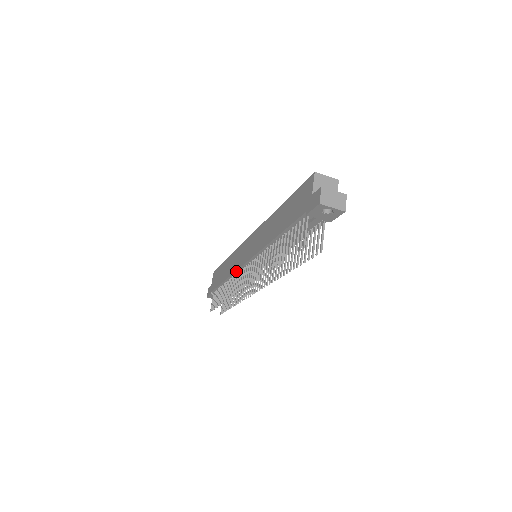
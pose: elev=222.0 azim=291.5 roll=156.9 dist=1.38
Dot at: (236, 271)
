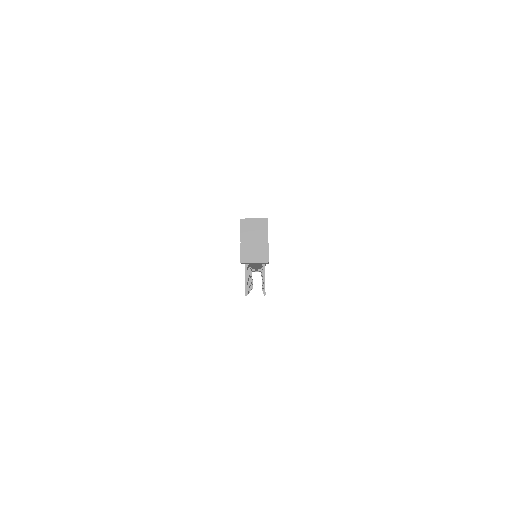
Dot at: occluded
